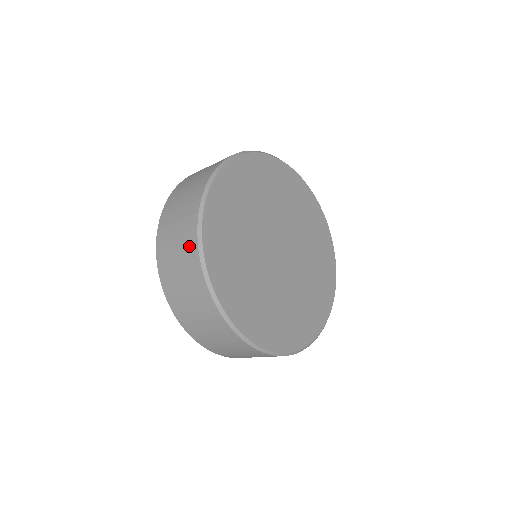
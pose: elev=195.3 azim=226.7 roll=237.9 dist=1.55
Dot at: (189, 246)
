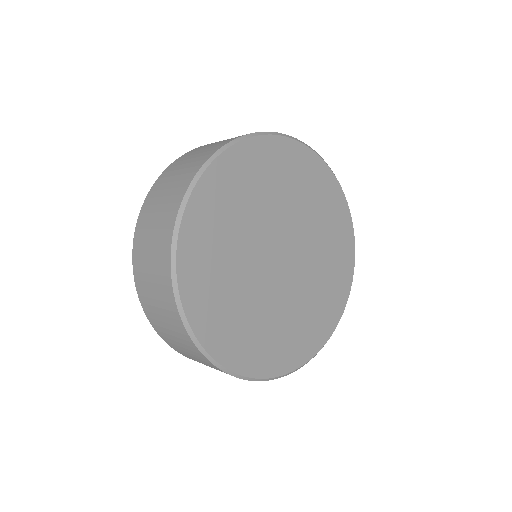
Dot at: (164, 239)
